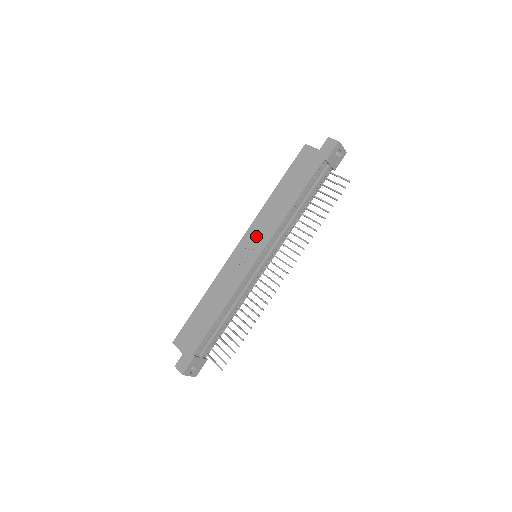
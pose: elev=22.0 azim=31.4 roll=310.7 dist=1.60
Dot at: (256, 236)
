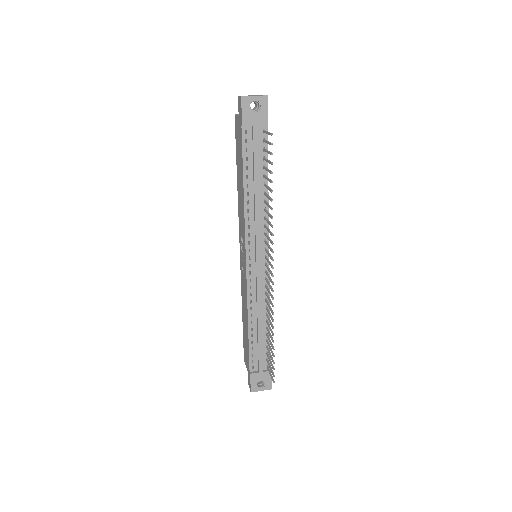
Dot at: (241, 238)
